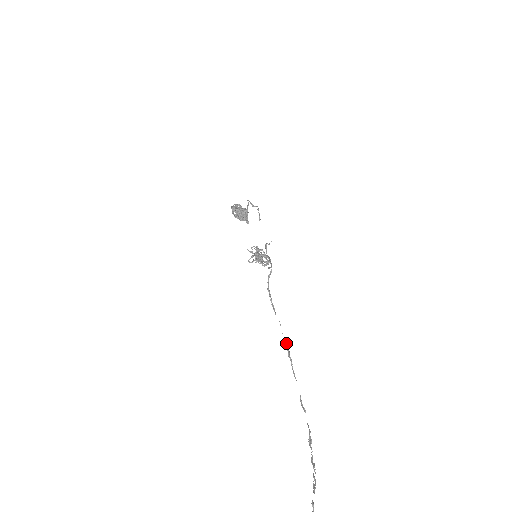
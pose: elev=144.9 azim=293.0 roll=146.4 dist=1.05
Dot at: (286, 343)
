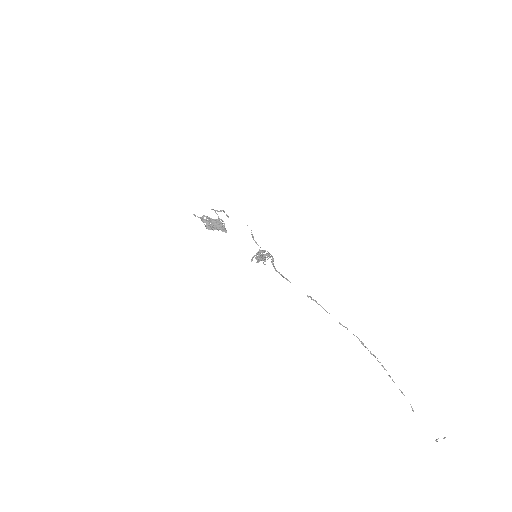
Dot at: (311, 298)
